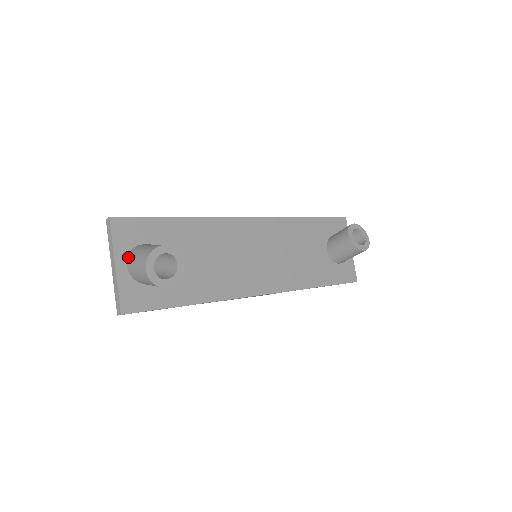
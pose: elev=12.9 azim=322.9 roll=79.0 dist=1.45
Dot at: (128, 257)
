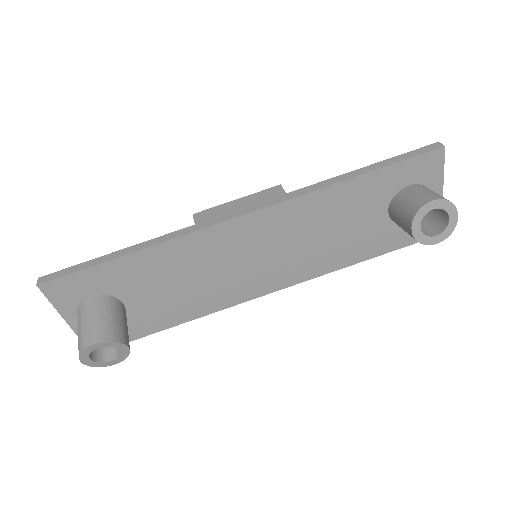
Dot at: (77, 314)
